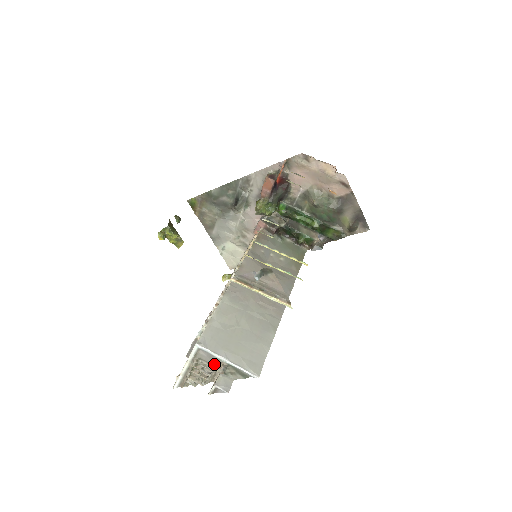
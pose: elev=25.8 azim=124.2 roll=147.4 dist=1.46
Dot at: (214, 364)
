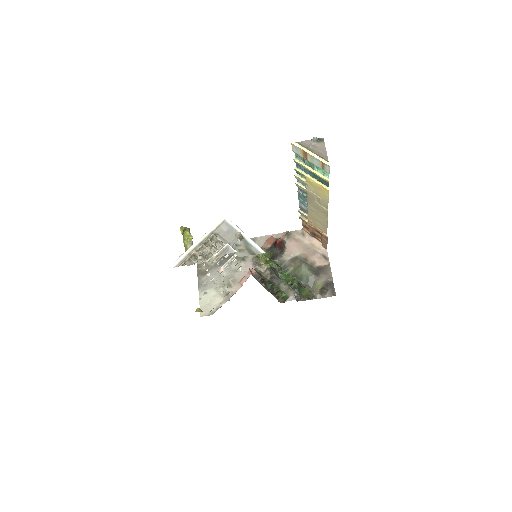
Dot at: (228, 241)
